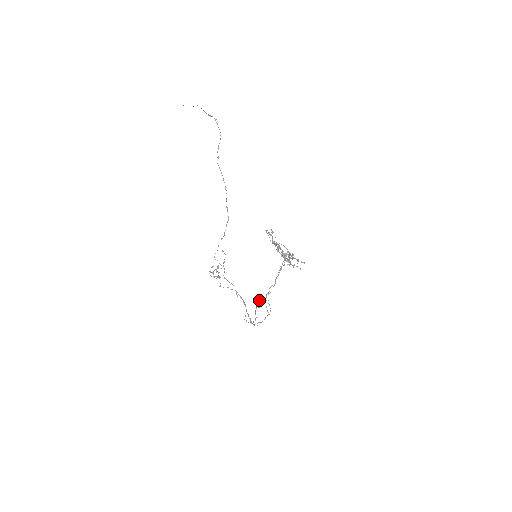
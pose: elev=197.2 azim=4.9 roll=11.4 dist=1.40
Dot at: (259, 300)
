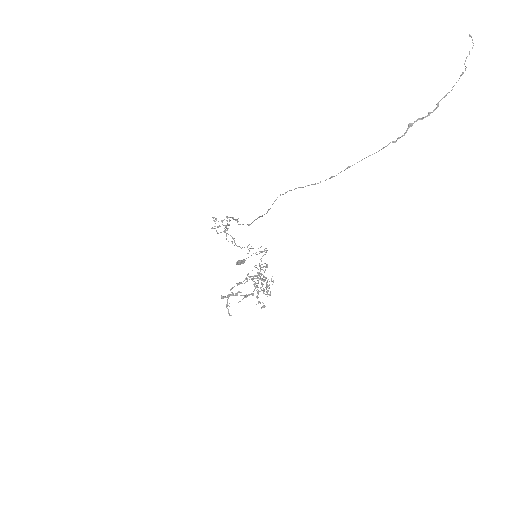
Dot at: (238, 264)
